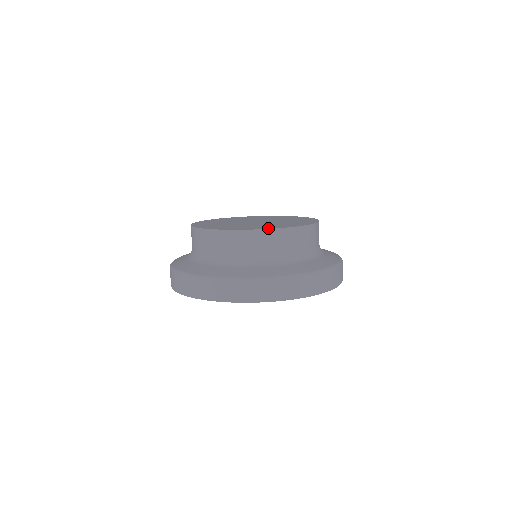
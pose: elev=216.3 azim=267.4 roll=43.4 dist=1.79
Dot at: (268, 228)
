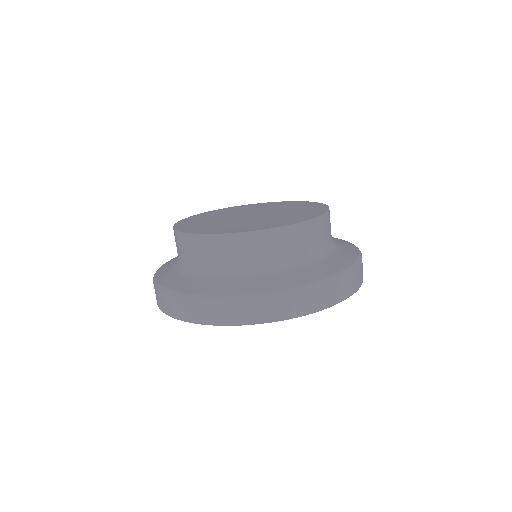
Dot at: (259, 229)
